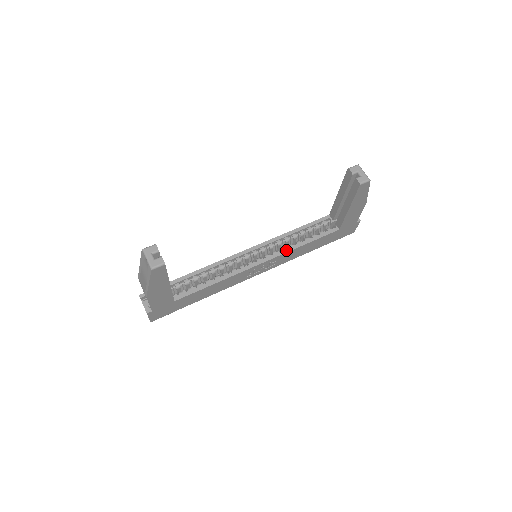
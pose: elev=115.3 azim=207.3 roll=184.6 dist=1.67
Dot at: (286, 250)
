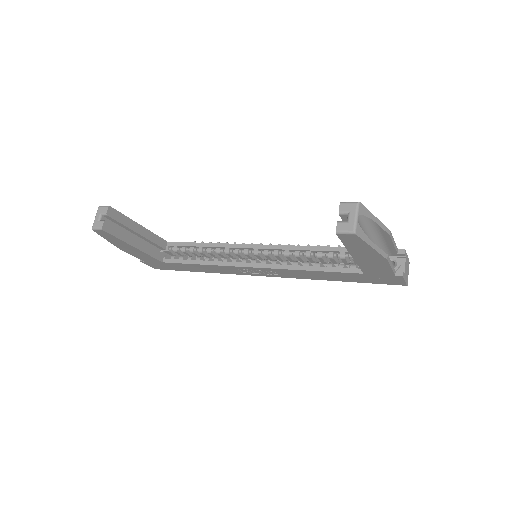
Dot at: (285, 266)
